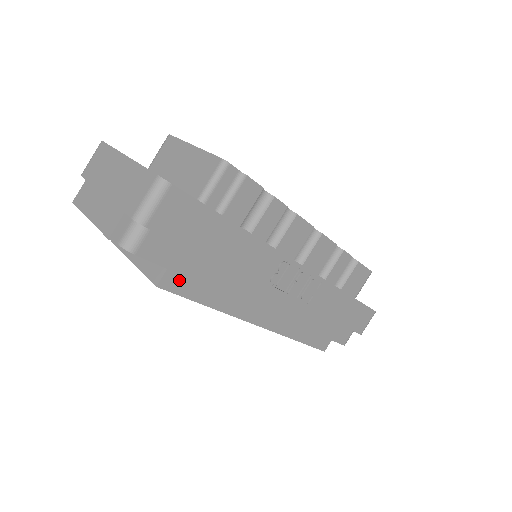
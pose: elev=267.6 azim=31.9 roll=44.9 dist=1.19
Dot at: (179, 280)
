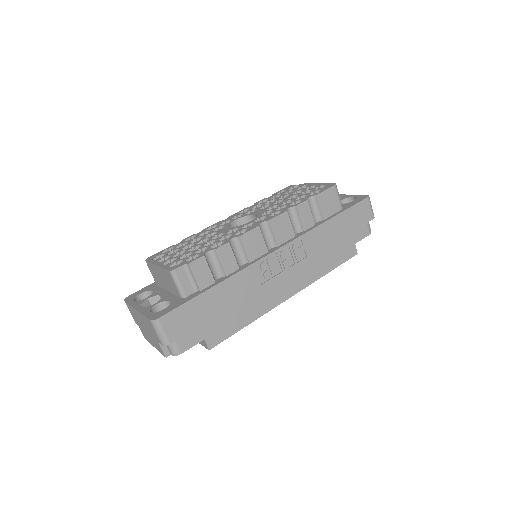
Dot at: (216, 336)
